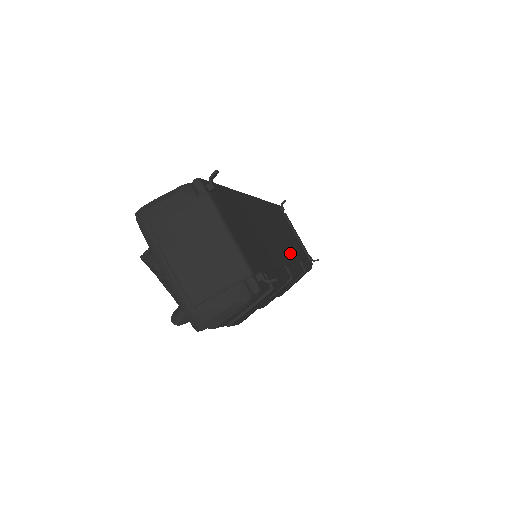
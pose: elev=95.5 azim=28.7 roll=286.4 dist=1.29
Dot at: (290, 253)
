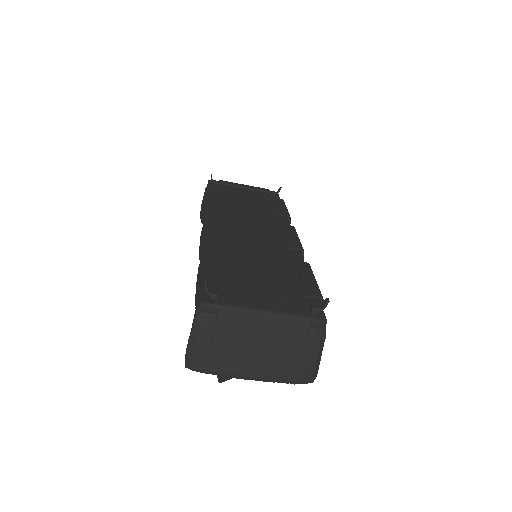
Dot at: (271, 222)
